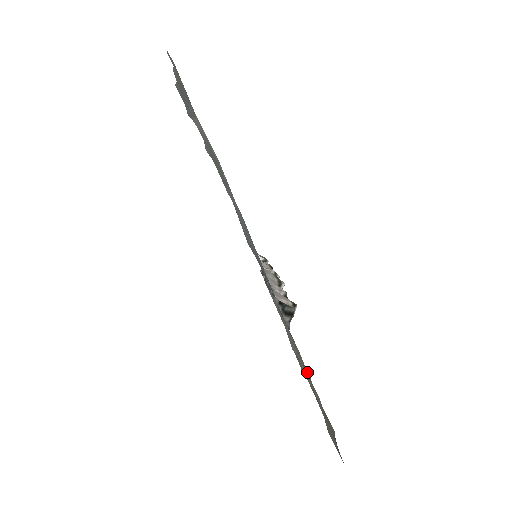
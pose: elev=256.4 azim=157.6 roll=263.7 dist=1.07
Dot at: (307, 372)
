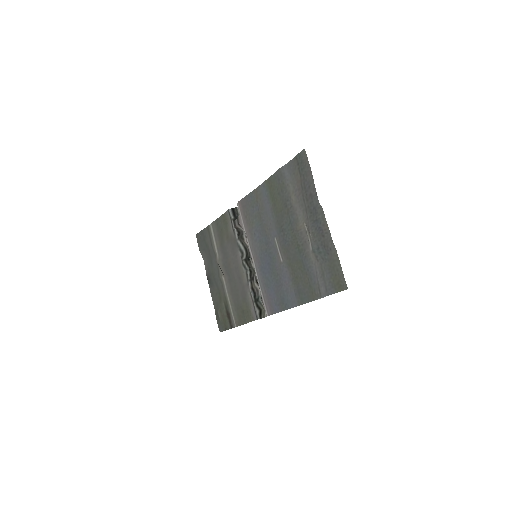
Dot at: (245, 323)
